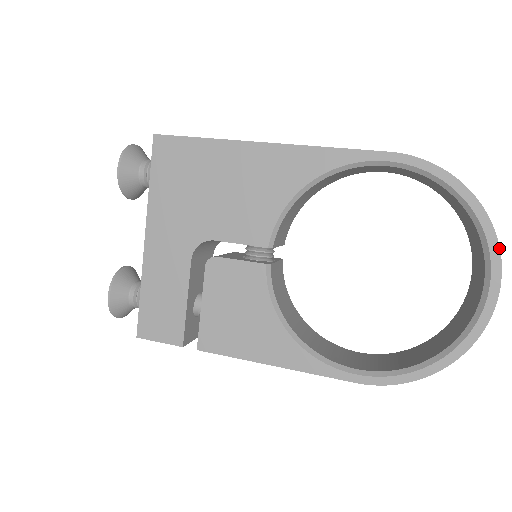
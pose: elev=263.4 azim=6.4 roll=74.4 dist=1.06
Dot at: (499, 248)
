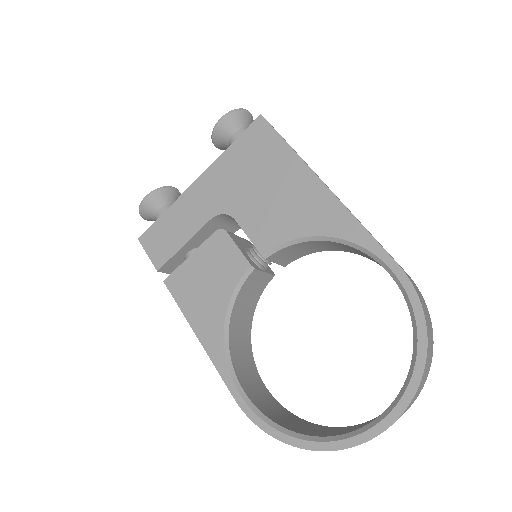
Dot at: (409, 403)
